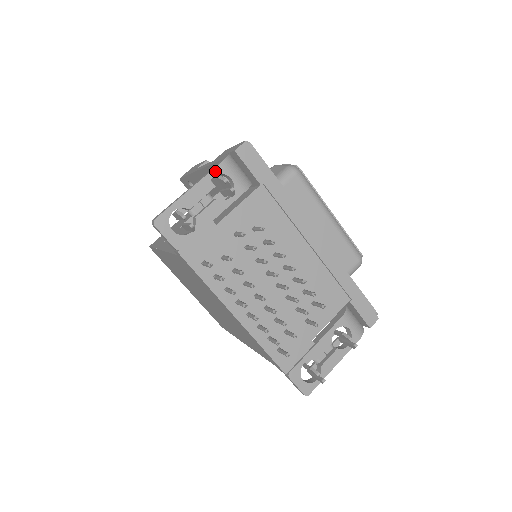
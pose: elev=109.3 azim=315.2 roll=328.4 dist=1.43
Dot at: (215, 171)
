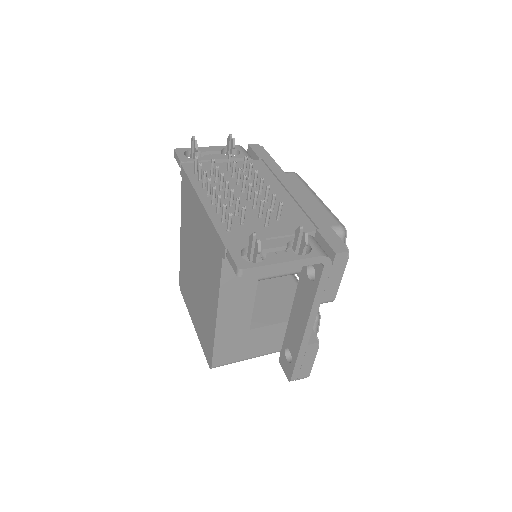
Dot at: occluded
